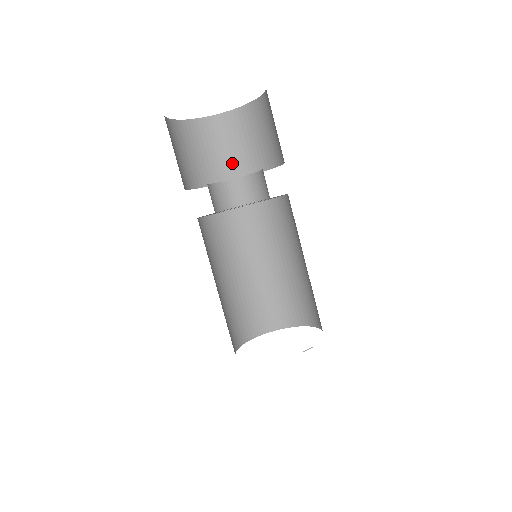
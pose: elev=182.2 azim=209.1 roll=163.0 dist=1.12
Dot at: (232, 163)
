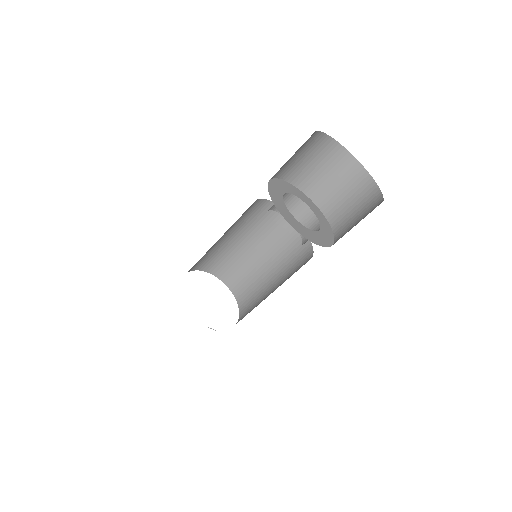
Dot at: (322, 189)
